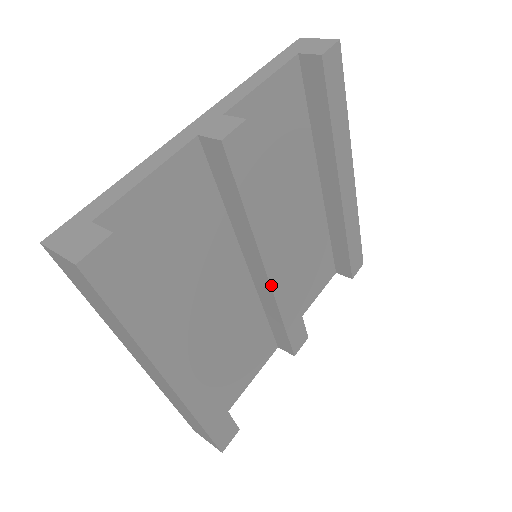
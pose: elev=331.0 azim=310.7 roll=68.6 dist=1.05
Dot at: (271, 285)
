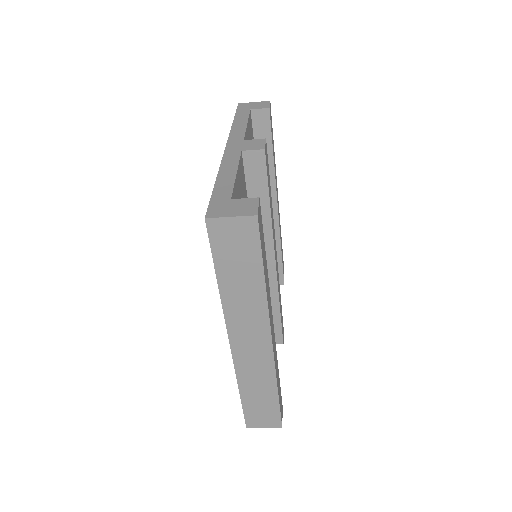
Dot at: (276, 272)
